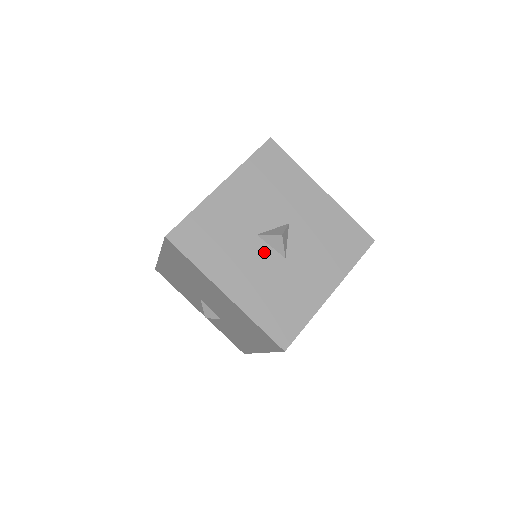
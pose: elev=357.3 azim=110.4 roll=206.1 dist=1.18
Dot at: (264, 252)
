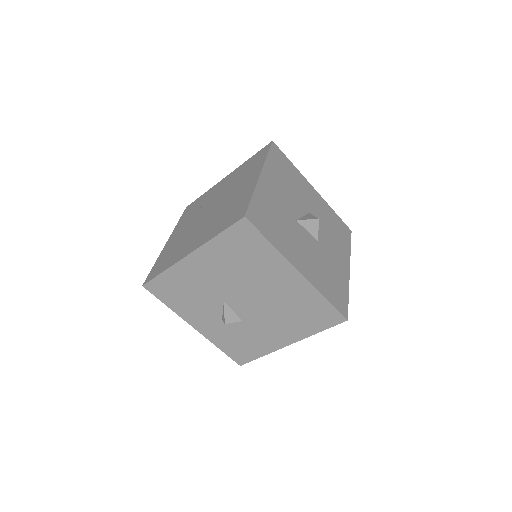
Dot at: (306, 236)
